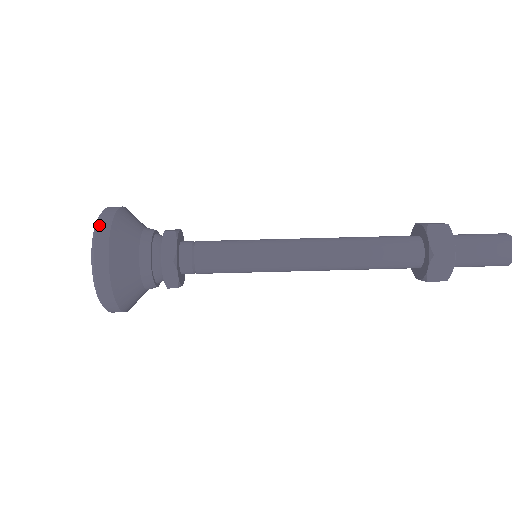
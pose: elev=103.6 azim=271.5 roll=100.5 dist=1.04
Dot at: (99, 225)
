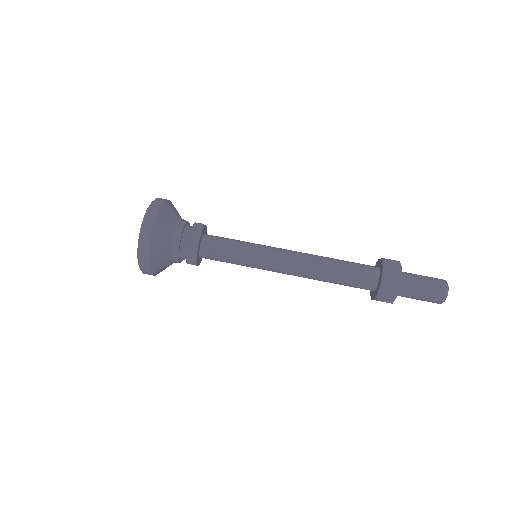
Dot at: (141, 245)
